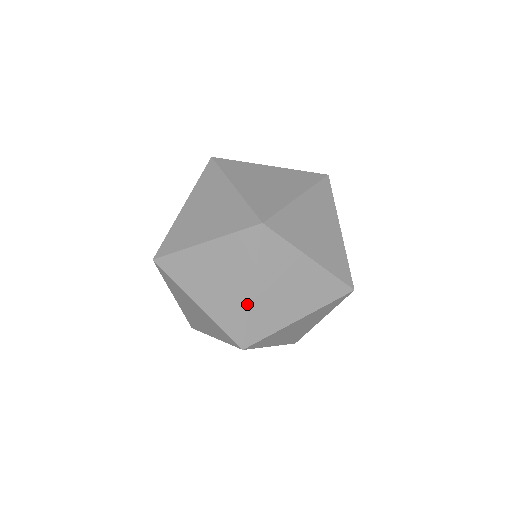
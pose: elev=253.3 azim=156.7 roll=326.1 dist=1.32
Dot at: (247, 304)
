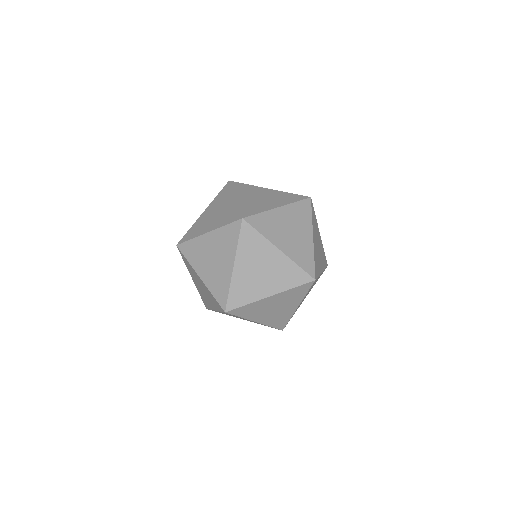
Dot at: (292, 313)
